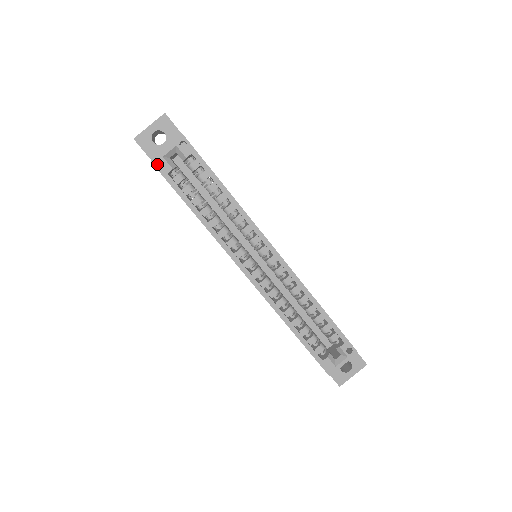
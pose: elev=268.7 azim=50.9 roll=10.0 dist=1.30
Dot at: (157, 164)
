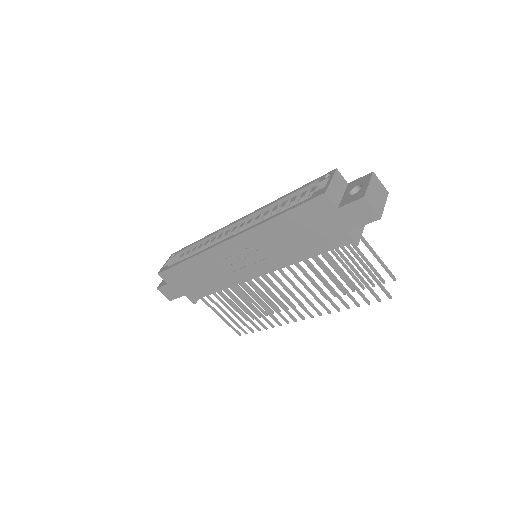
Dot at: (161, 271)
